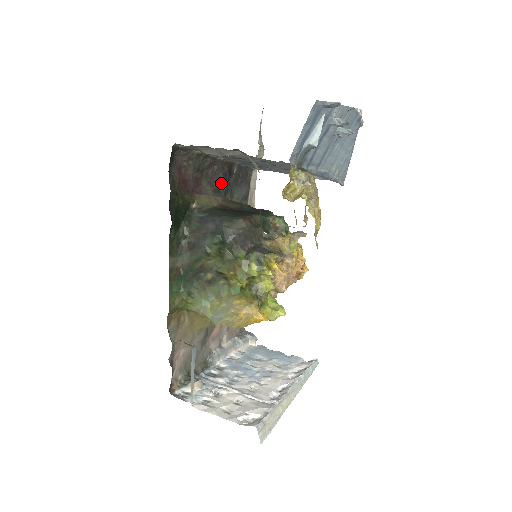
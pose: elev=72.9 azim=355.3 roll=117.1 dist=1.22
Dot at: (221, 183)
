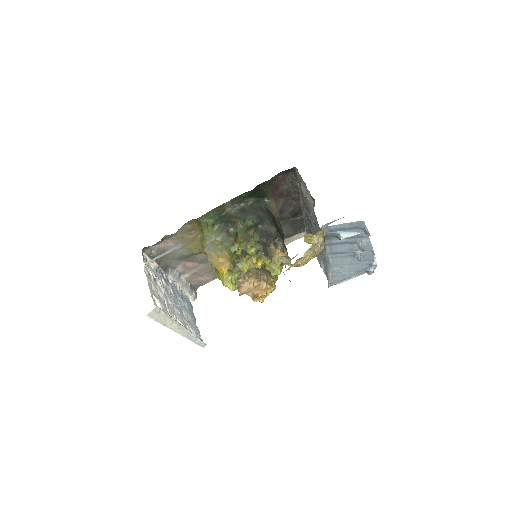
Dot at: (287, 212)
